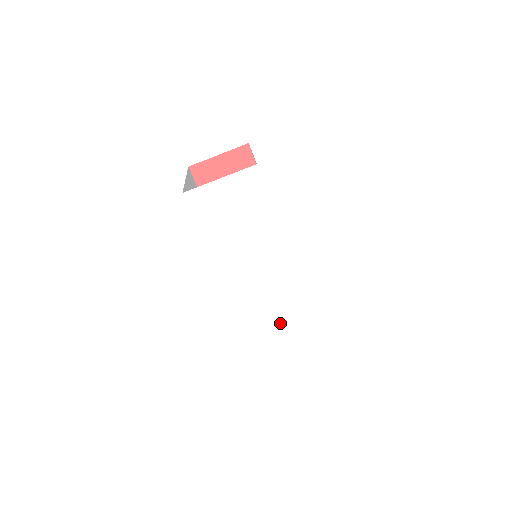
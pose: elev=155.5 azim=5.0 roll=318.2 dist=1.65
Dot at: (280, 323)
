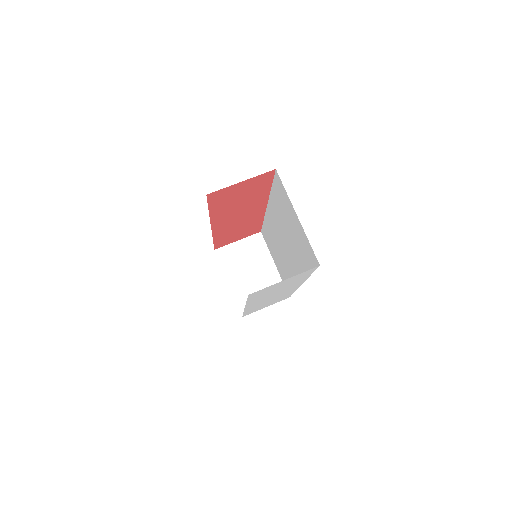
Dot at: occluded
